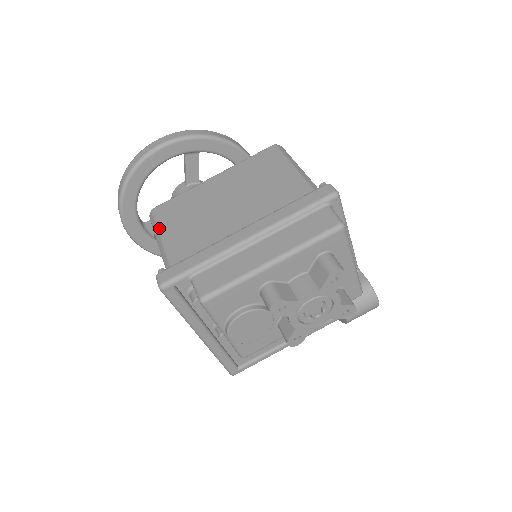
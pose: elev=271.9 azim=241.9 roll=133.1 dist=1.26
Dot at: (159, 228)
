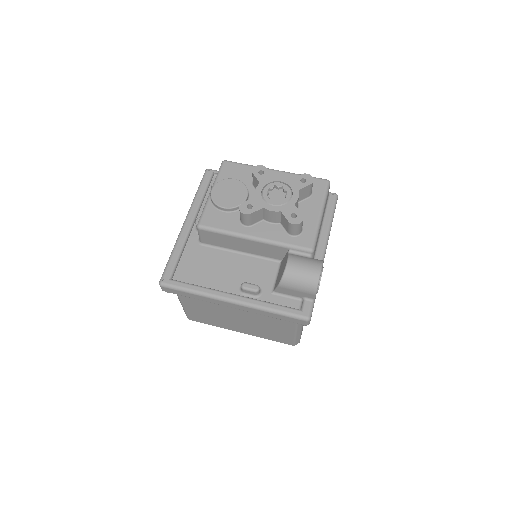
Dot at: occluded
